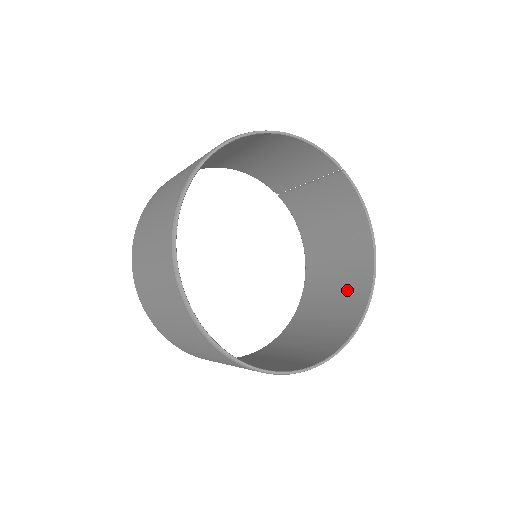
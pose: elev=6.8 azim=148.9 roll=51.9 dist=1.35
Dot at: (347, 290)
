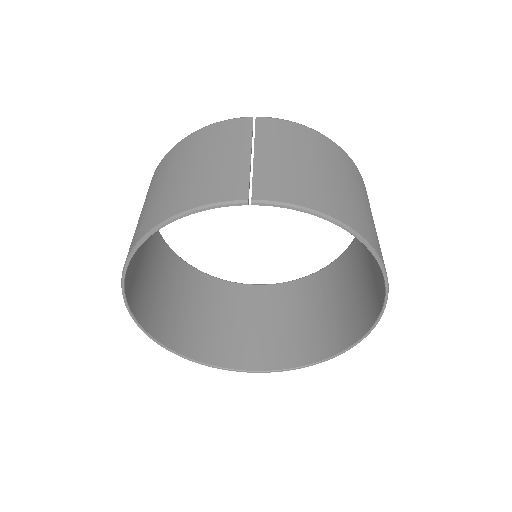
Dot at: occluded
